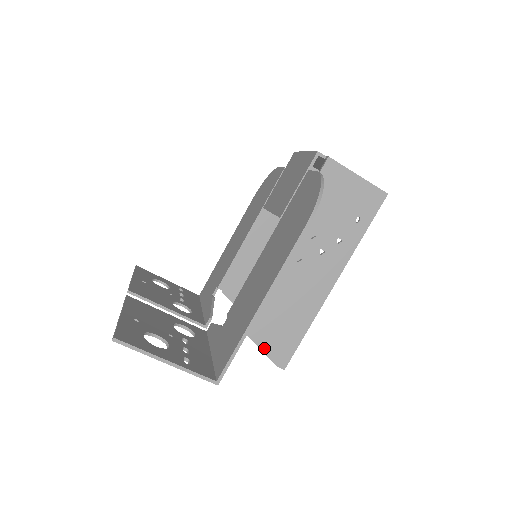
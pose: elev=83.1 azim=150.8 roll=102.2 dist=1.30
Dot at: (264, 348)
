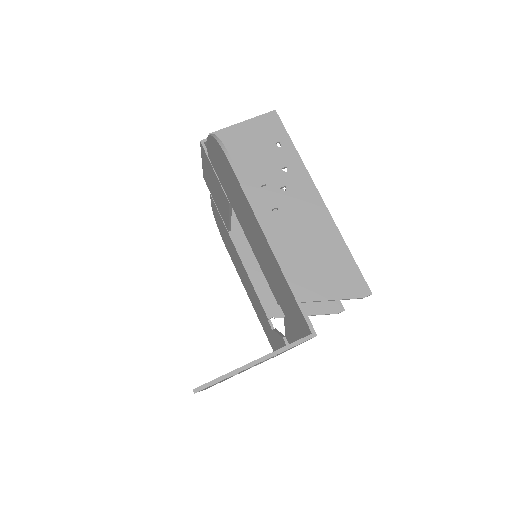
Dot at: (336, 296)
